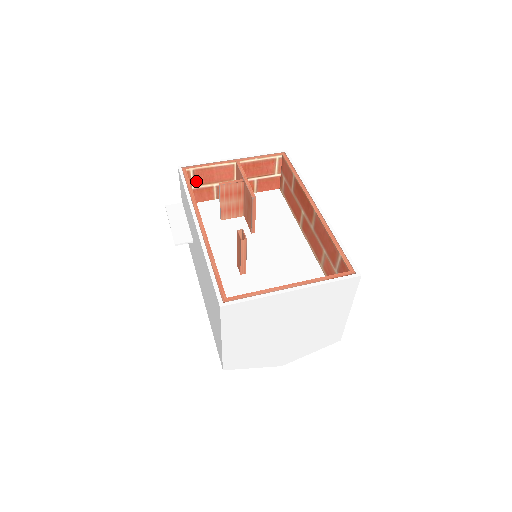
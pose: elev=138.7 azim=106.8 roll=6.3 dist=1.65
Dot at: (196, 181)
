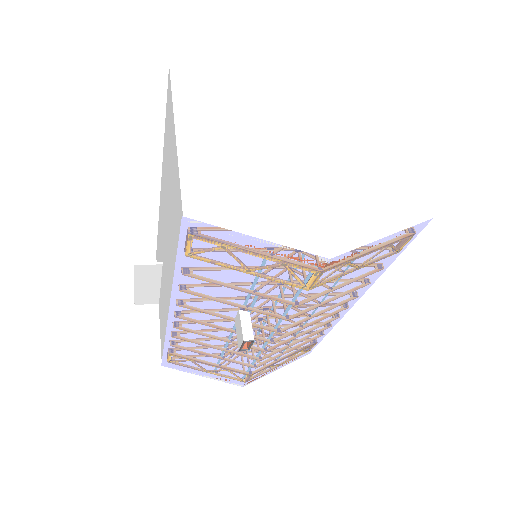
Dot at: occluded
